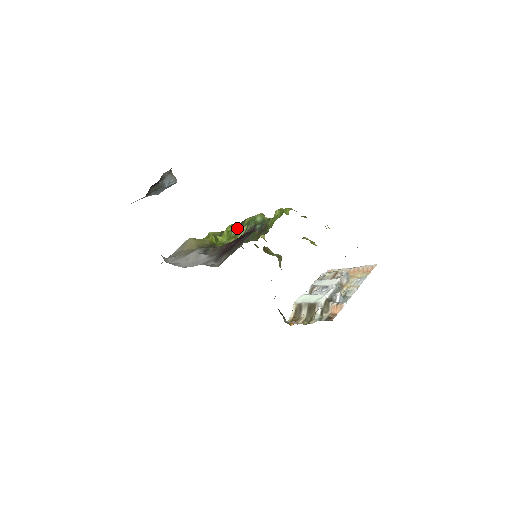
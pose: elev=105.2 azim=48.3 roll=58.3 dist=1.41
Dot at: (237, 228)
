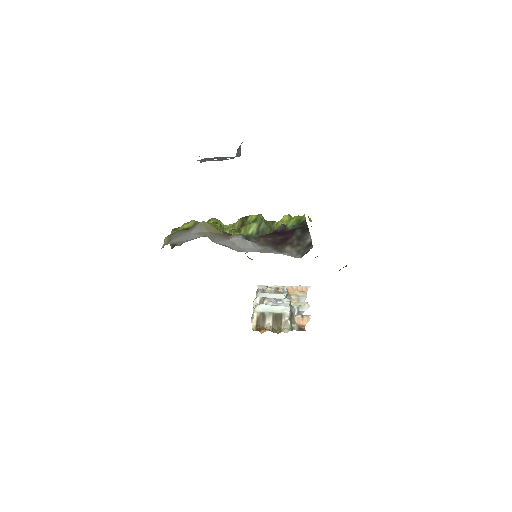
Dot at: (238, 223)
